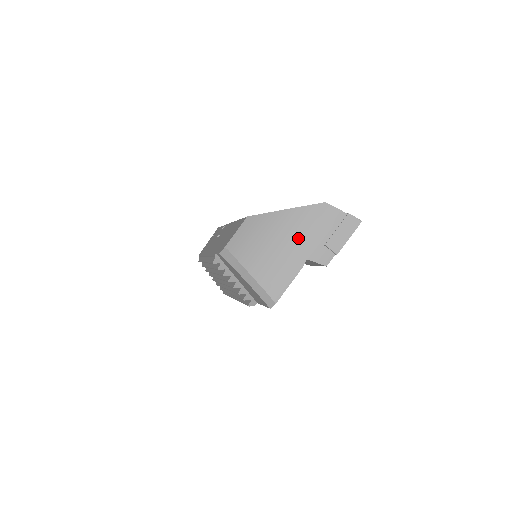
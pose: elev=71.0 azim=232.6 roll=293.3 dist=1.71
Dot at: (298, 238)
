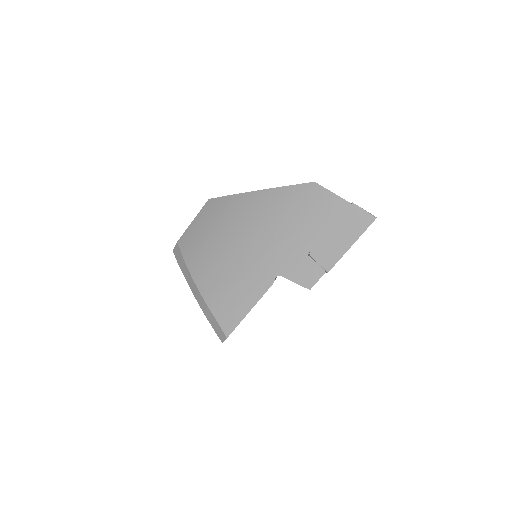
Dot at: (267, 239)
